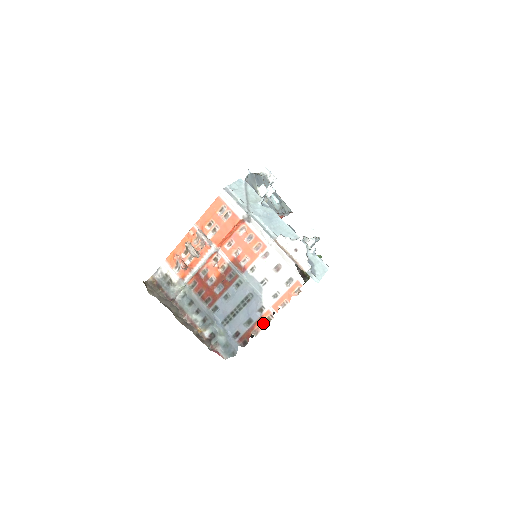
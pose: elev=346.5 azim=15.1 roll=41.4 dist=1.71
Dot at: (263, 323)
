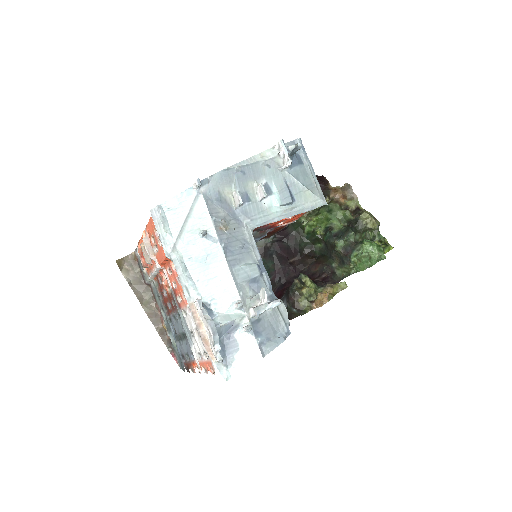
Dot at: occluded
